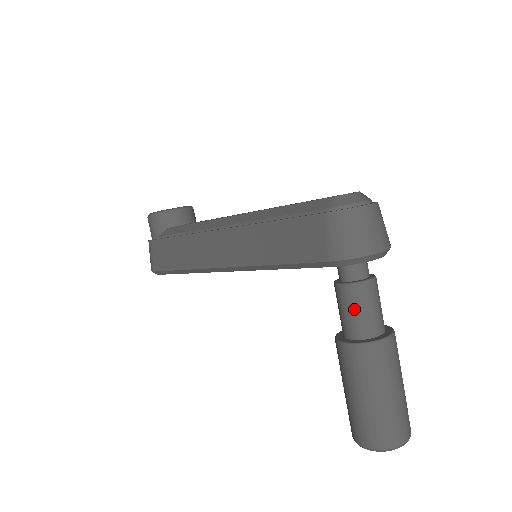
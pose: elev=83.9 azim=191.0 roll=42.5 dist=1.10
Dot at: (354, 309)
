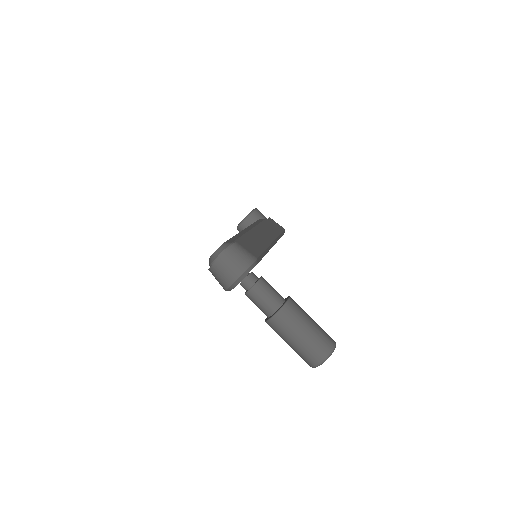
Dot at: occluded
